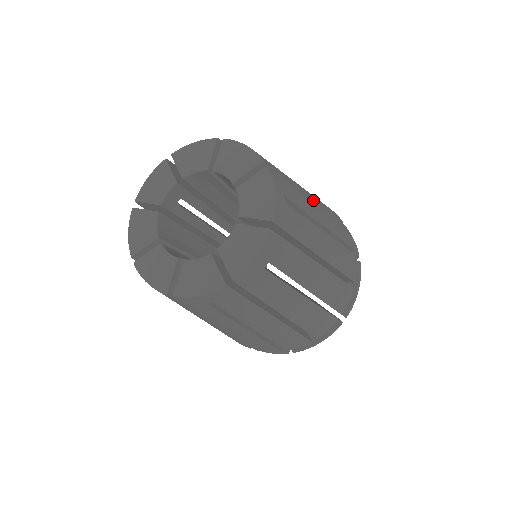
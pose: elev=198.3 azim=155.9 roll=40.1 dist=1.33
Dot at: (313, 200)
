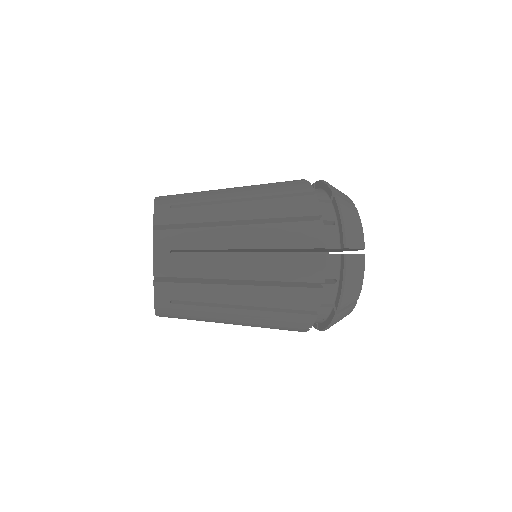
Dot at: (247, 220)
